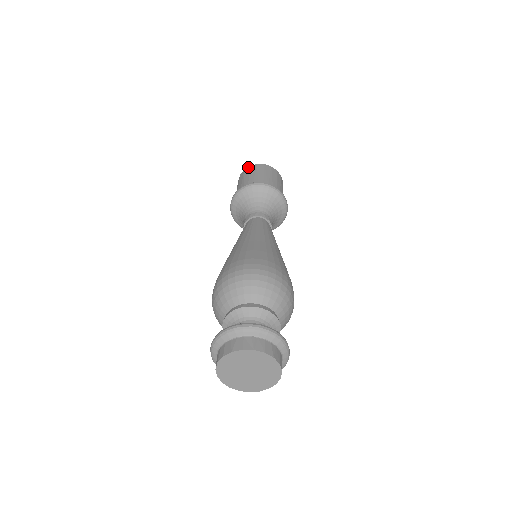
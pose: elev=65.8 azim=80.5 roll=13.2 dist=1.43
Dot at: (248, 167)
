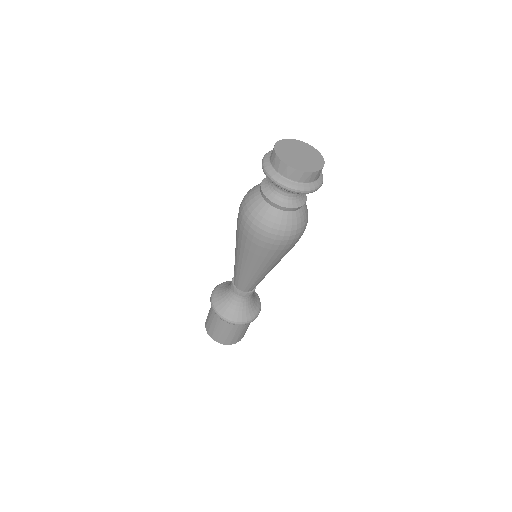
Dot at: occluded
